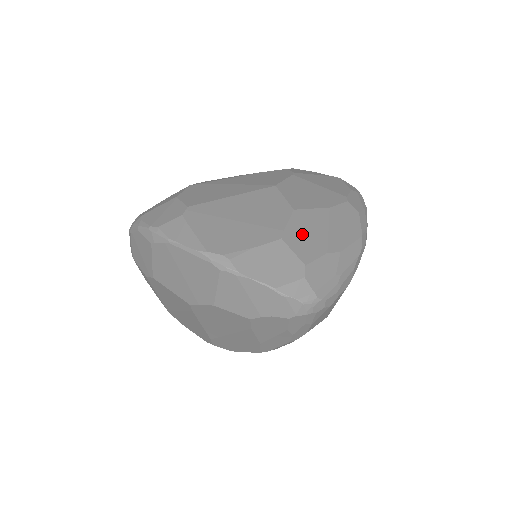
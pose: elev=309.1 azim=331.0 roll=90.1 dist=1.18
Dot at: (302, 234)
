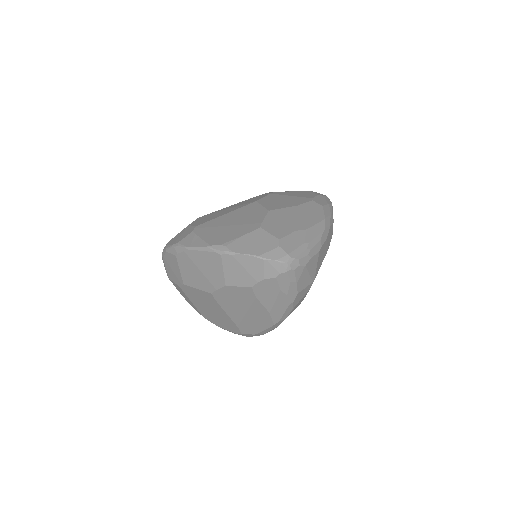
Dot at: (276, 223)
